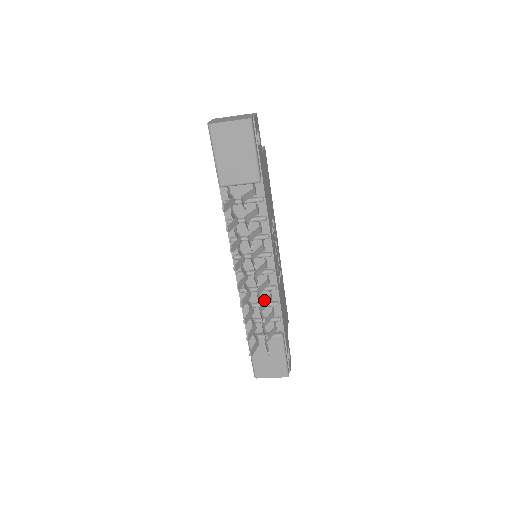
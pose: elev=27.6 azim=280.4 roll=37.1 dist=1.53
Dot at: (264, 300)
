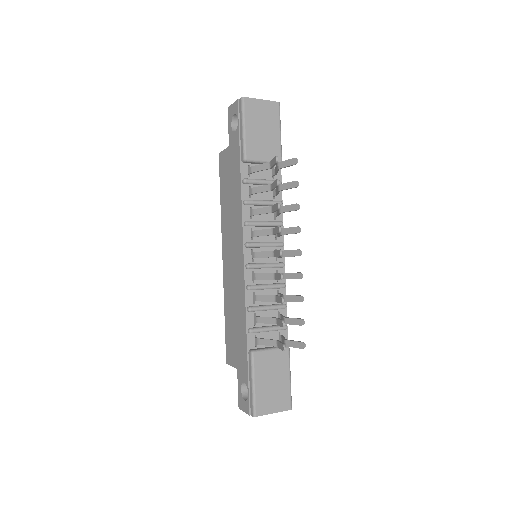
Dot at: (270, 302)
